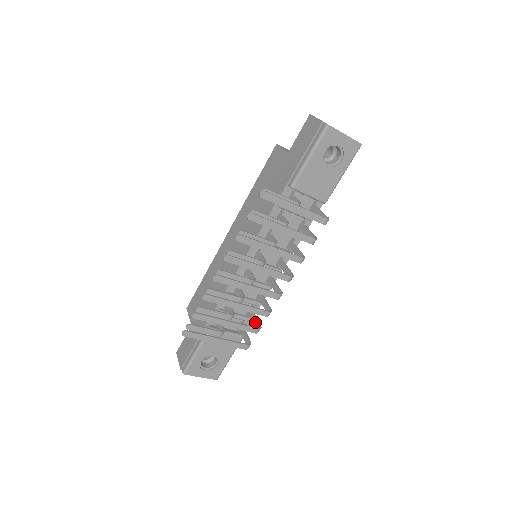
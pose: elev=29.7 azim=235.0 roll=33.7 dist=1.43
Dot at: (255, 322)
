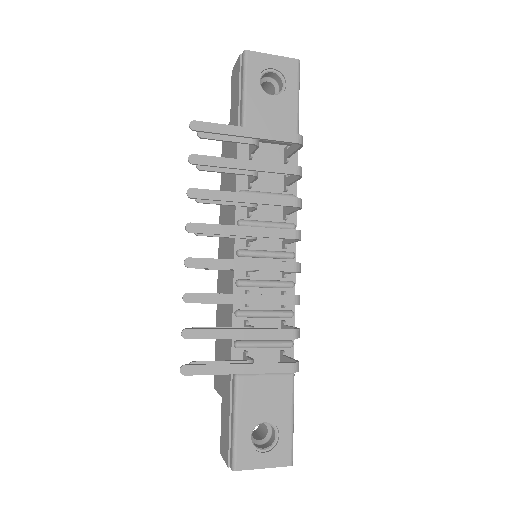
Dot at: occluded
